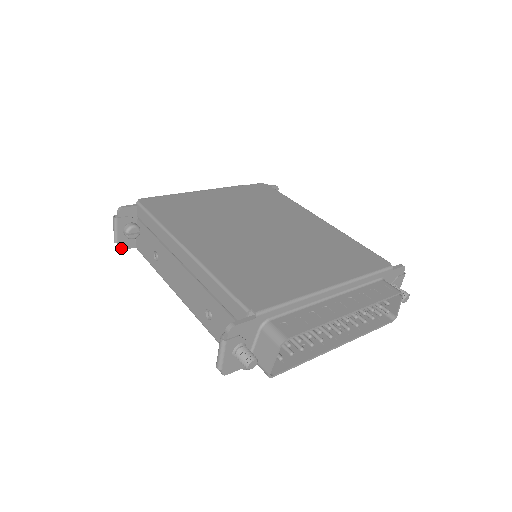
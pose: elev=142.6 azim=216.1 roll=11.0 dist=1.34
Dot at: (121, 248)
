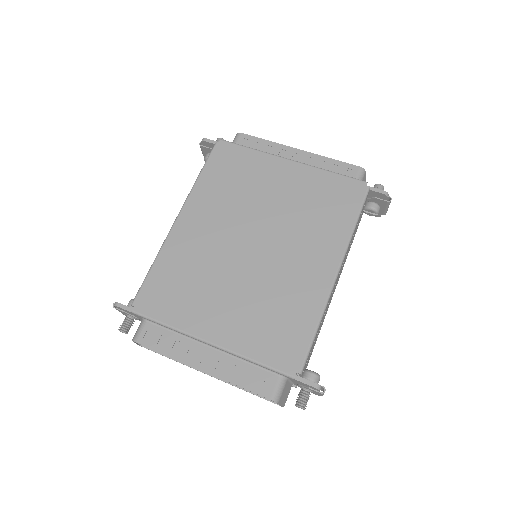
Dot at: occluded
